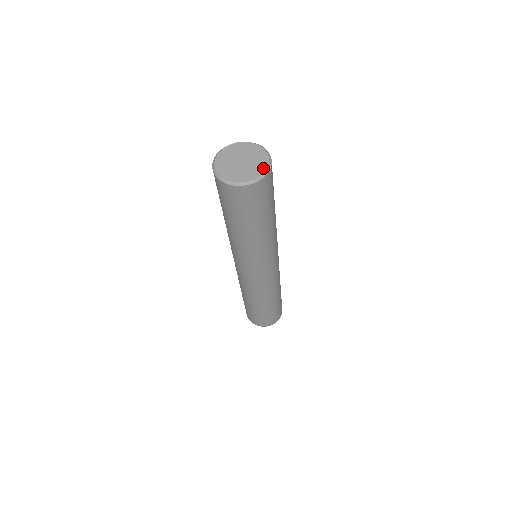
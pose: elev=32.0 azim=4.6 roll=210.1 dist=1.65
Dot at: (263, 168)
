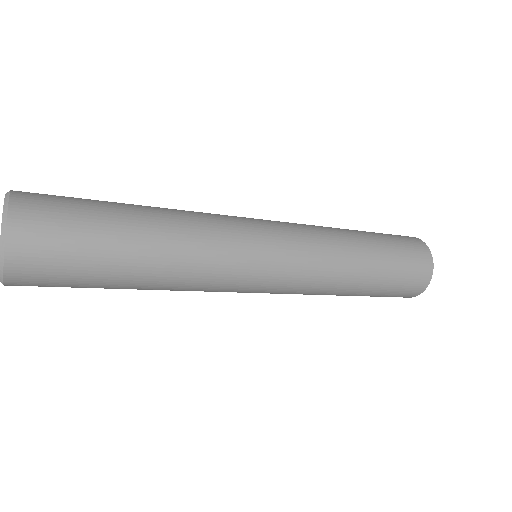
Dot at: out of frame
